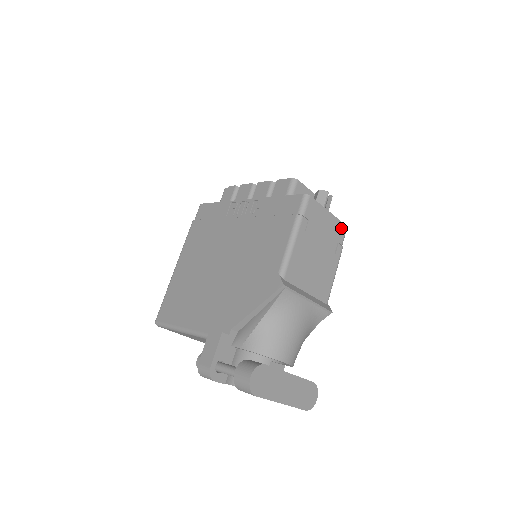
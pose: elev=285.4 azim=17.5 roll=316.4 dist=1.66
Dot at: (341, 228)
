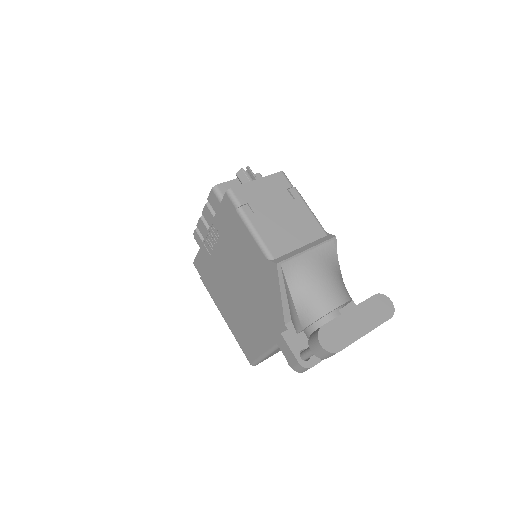
Dot at: (278, 178)
